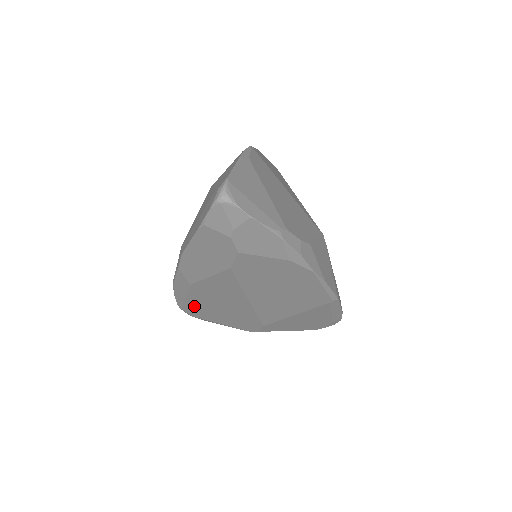
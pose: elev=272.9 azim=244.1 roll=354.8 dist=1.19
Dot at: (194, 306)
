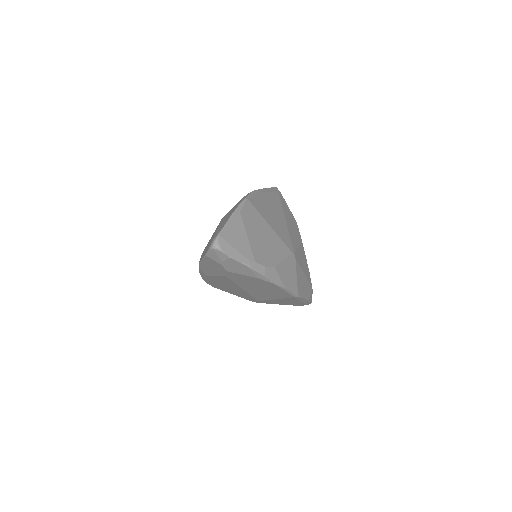
Dot at: (214, 284)
